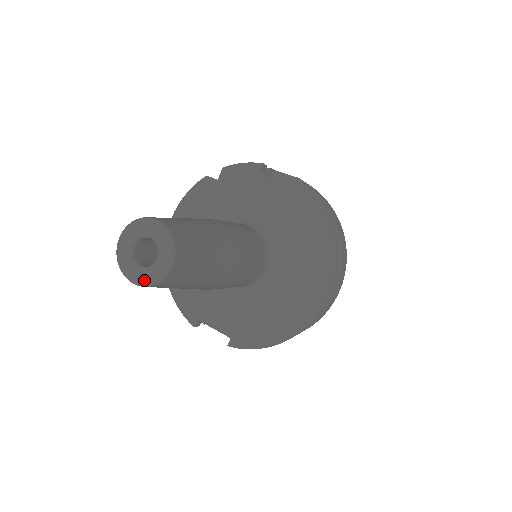
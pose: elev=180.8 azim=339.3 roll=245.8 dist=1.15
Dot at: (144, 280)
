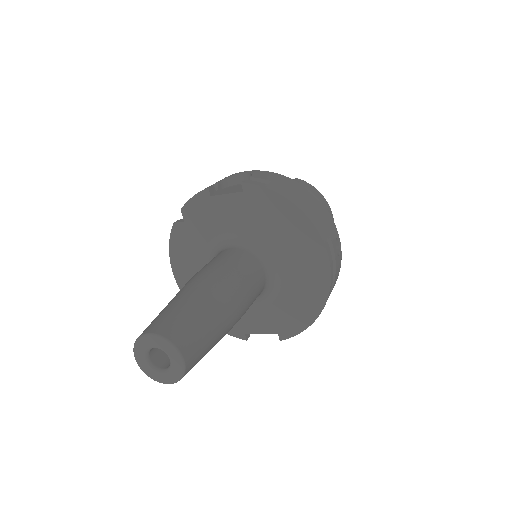
Dot at: (172, 379)
